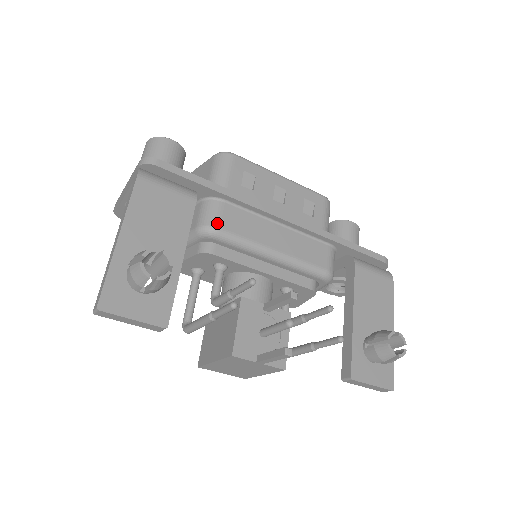
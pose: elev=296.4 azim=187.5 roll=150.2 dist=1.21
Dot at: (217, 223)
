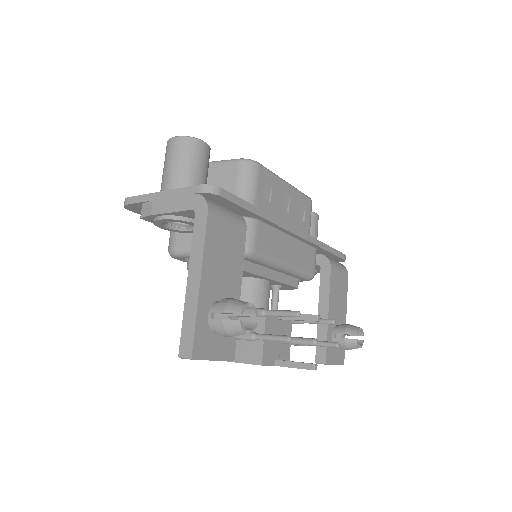
Dot at: (254, 245)
